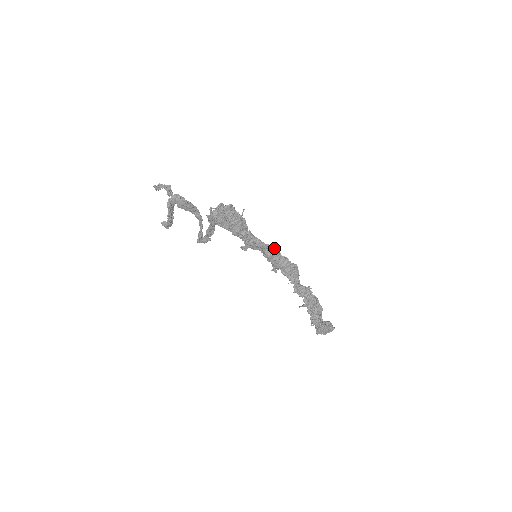
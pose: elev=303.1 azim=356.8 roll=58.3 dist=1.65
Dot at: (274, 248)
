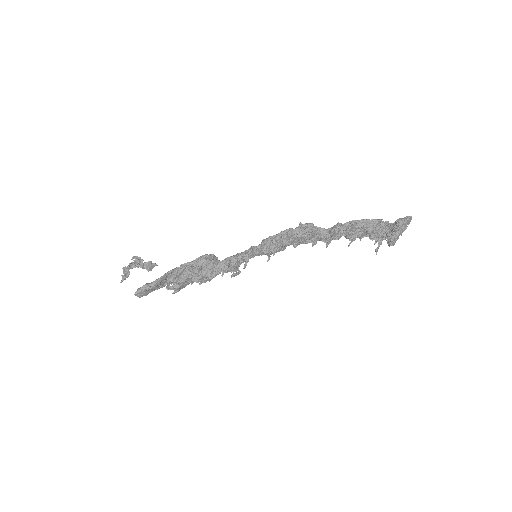
Dot at: (259, 245)
